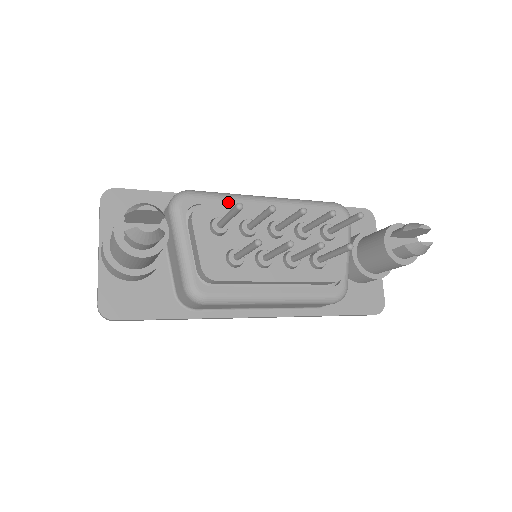
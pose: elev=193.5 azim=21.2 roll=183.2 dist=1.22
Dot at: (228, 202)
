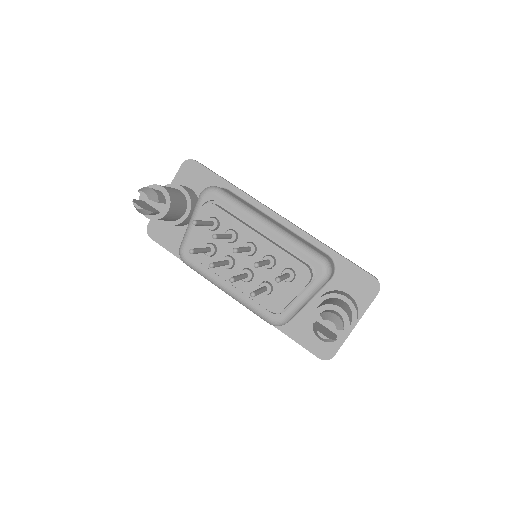
Dot at: (236, 211)
